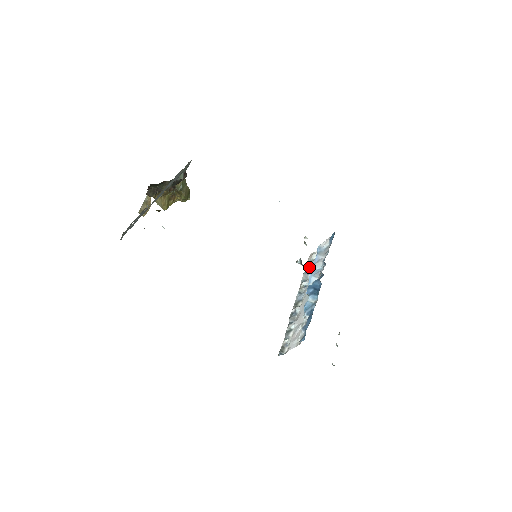
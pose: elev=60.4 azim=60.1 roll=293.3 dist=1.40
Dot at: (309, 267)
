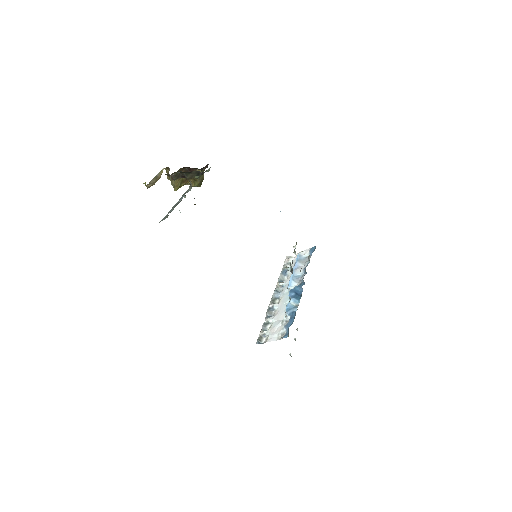
Dot at: (286, 269)
